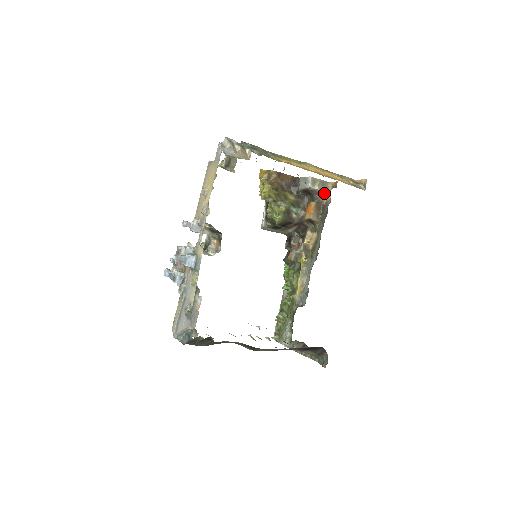
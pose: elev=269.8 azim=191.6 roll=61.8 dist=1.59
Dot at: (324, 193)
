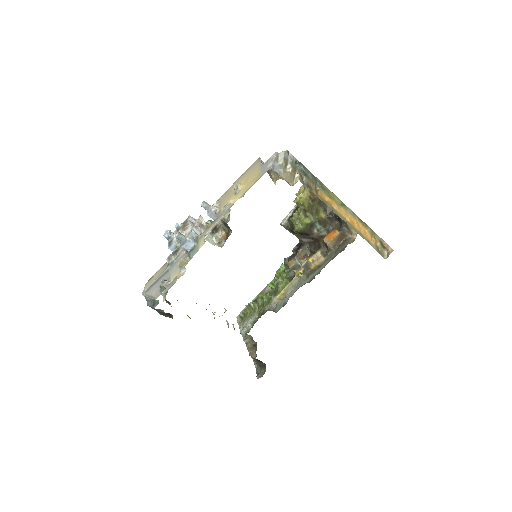
Dot at: occluded
